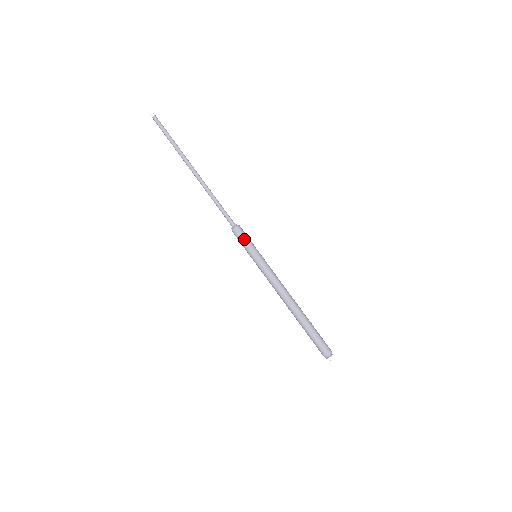
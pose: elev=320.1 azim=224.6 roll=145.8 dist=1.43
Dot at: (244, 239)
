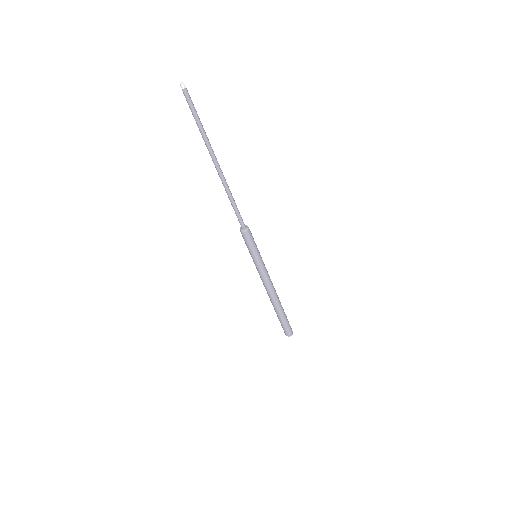
Dot at: (249, 243)
